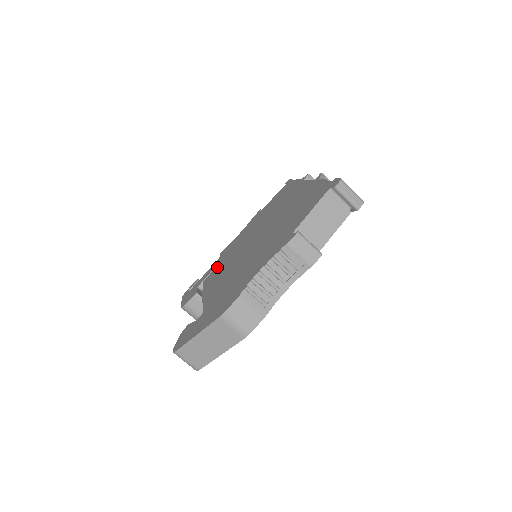
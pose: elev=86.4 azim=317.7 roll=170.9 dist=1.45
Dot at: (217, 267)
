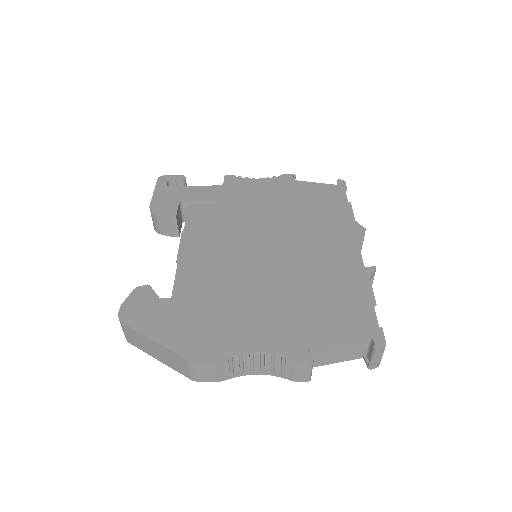
Dot at: (214, 209)
